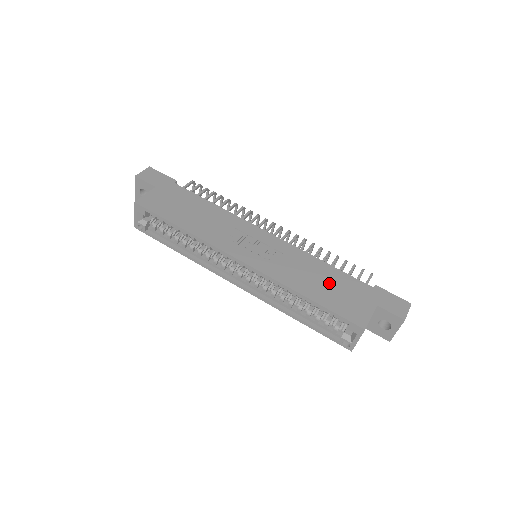
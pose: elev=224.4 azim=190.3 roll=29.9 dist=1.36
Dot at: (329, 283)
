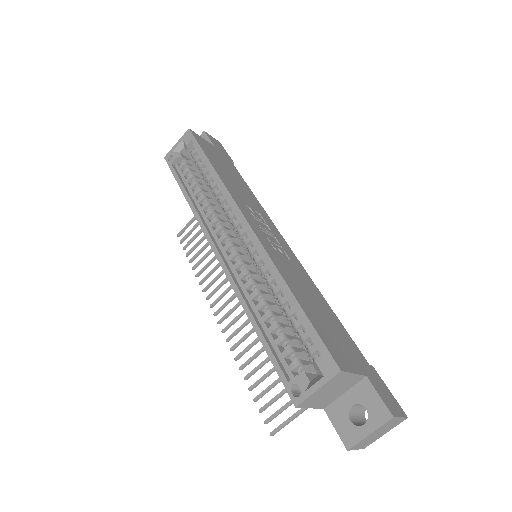
Dot at: (323, 314)
